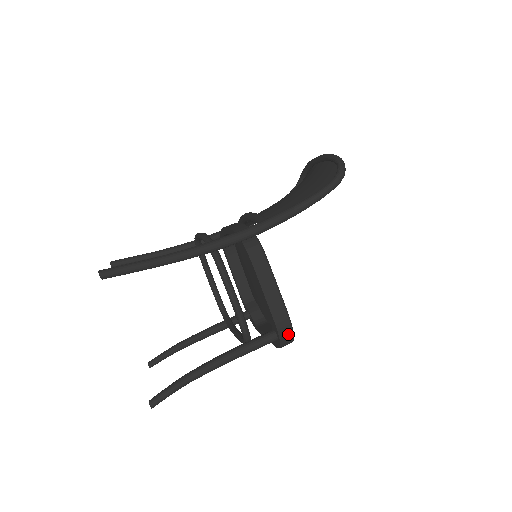
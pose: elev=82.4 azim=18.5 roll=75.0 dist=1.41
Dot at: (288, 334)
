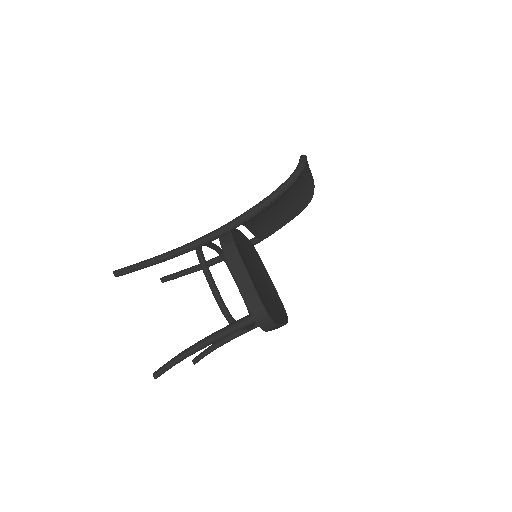
Dot at: (261, 314)
